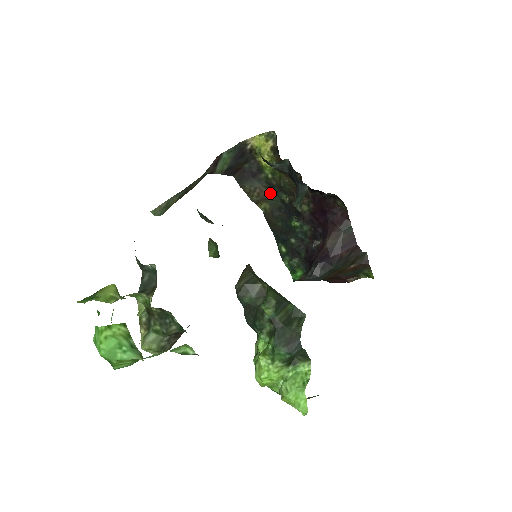
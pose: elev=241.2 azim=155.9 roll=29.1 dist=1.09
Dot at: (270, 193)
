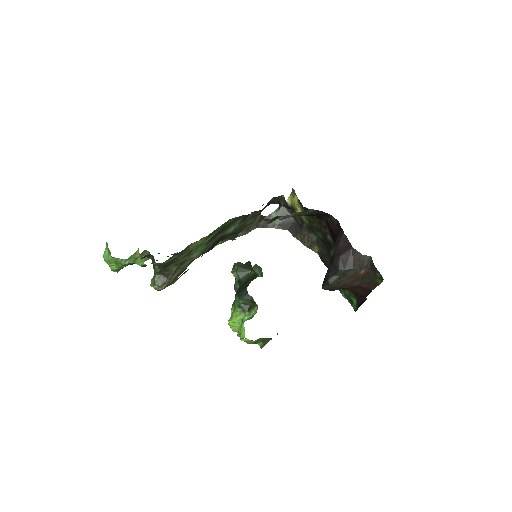
Dot at: (315, 237)
